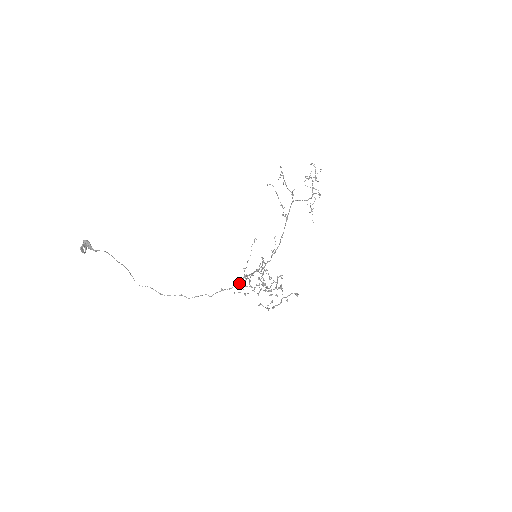
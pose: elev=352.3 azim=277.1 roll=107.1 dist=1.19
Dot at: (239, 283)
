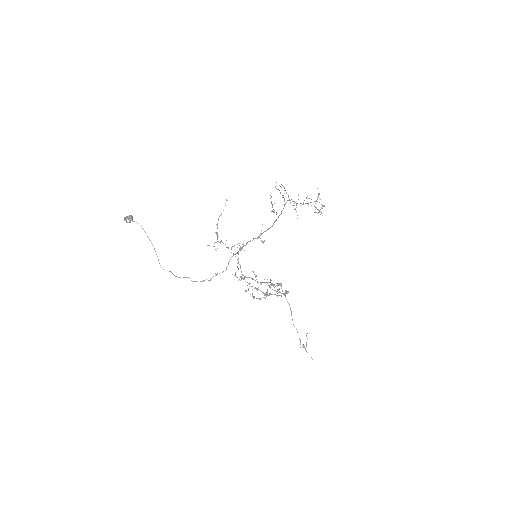
Dot at: (228, 263)
